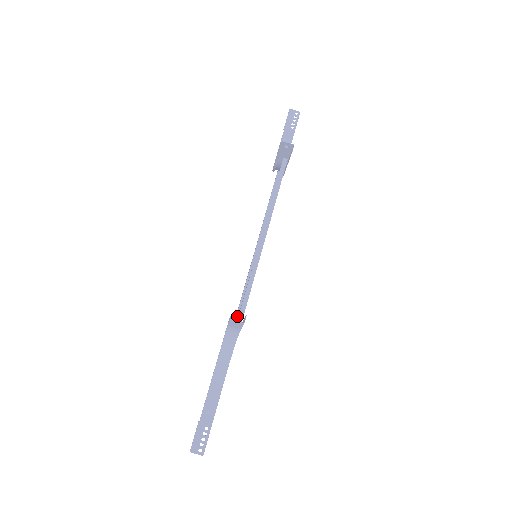
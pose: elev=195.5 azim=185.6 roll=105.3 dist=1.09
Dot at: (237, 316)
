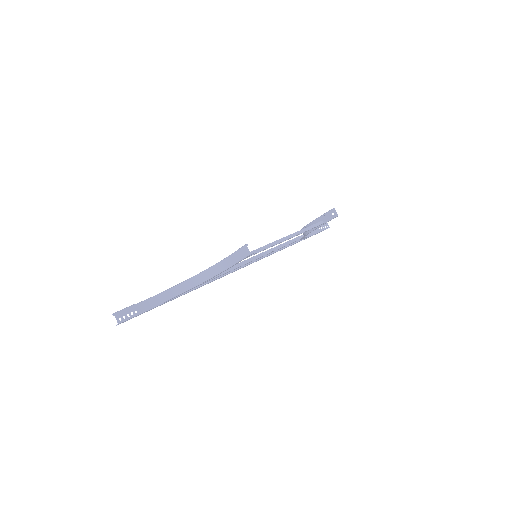
Dot at: occluded
